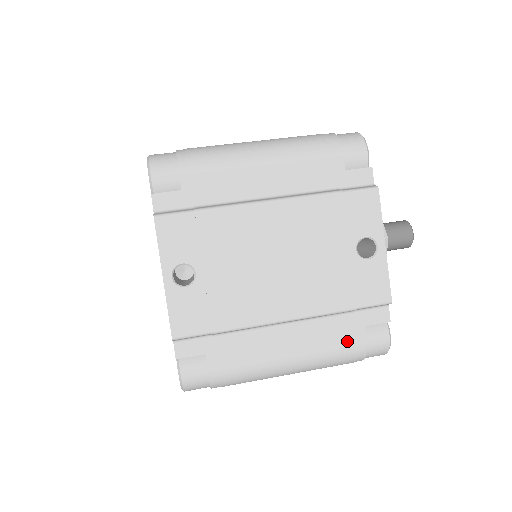
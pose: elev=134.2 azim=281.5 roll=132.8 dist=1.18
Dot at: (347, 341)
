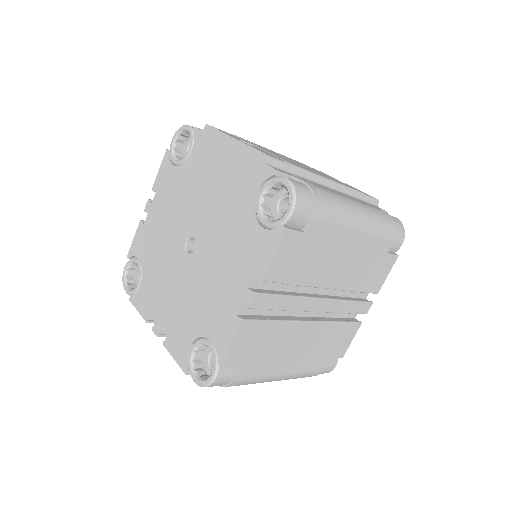
Dot at: (376, 208)
